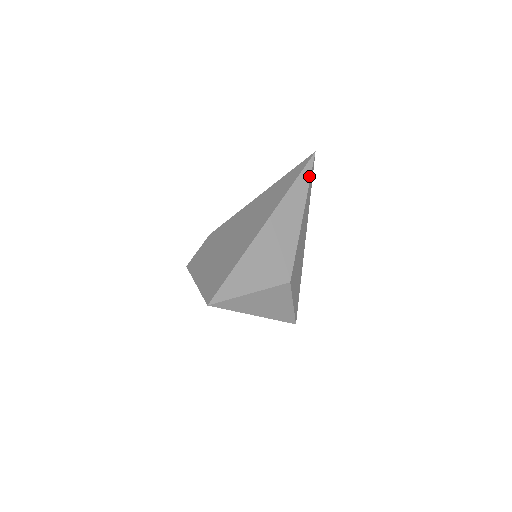
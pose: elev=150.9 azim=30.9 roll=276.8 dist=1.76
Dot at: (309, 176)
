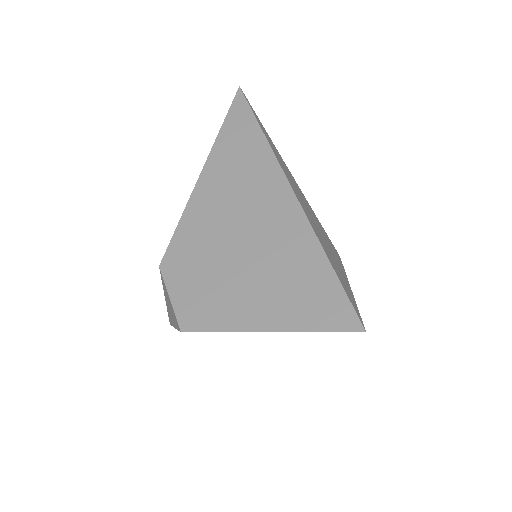
Dot at: (258, 119)
